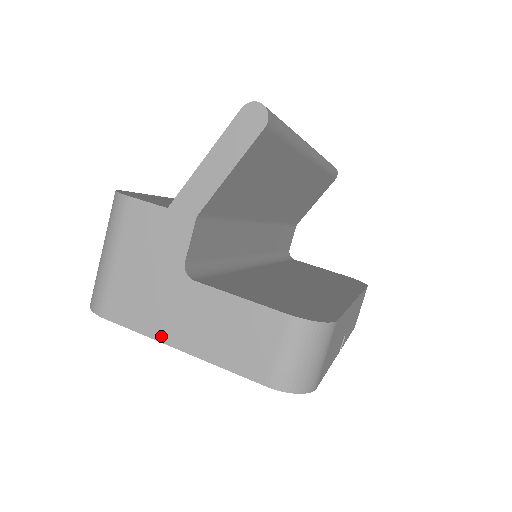
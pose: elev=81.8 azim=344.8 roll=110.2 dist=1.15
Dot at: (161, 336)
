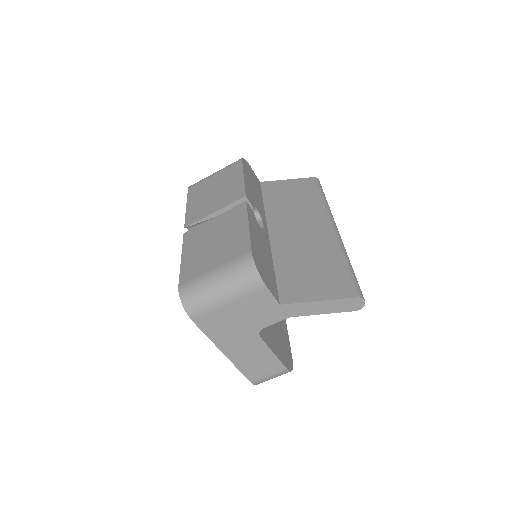
Dot at: (219, 345)
